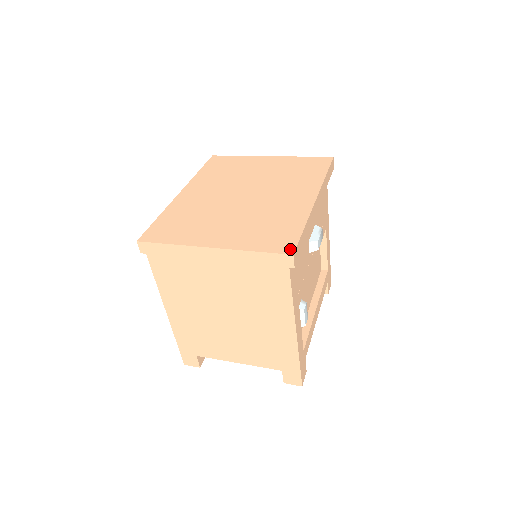
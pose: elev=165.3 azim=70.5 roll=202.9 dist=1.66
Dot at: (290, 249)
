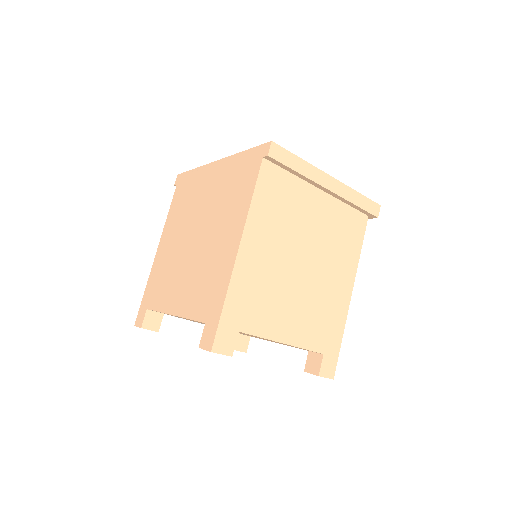
Dot at: occluded
